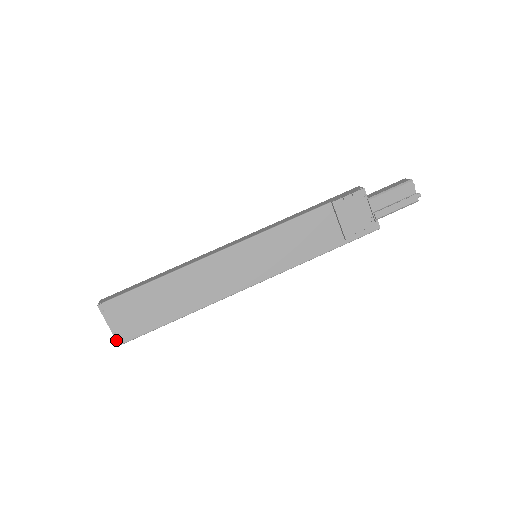
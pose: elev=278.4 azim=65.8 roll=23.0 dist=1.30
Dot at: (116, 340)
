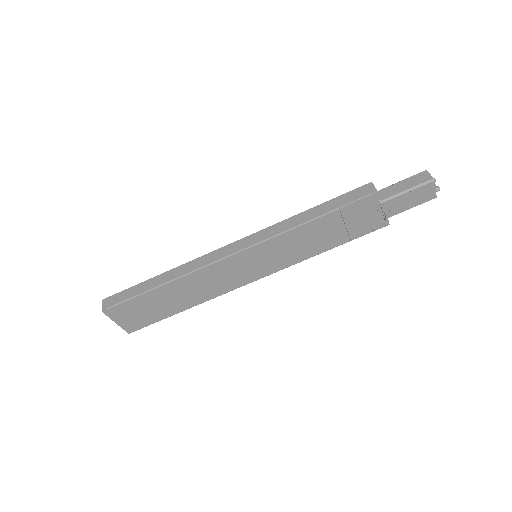
Dot at: occluded
